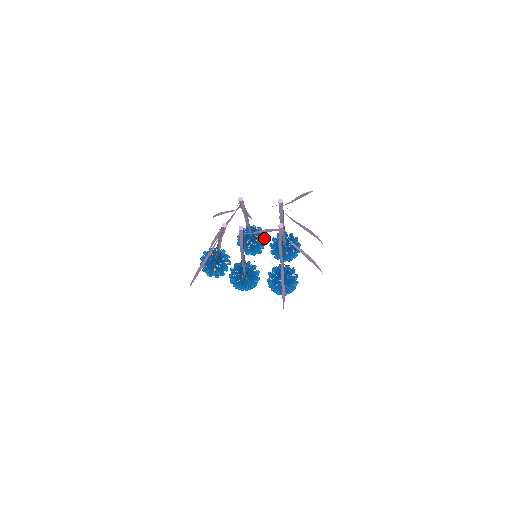
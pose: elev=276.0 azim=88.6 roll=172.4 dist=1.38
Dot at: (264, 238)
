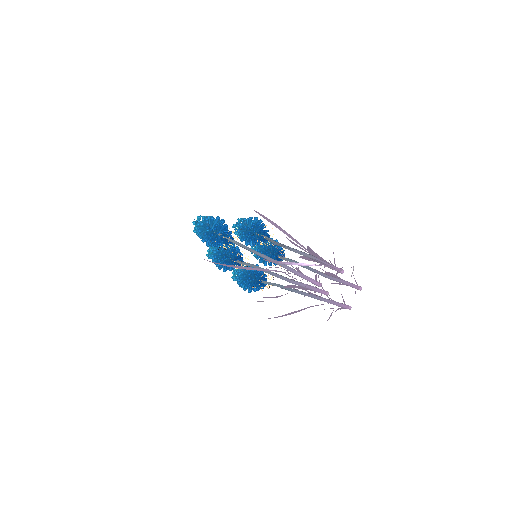
Dot at: occluded
